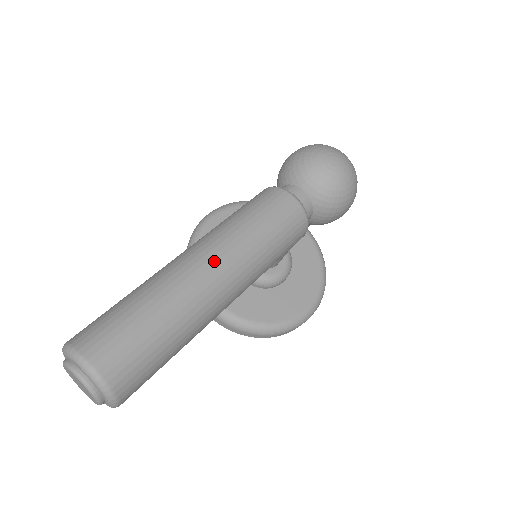
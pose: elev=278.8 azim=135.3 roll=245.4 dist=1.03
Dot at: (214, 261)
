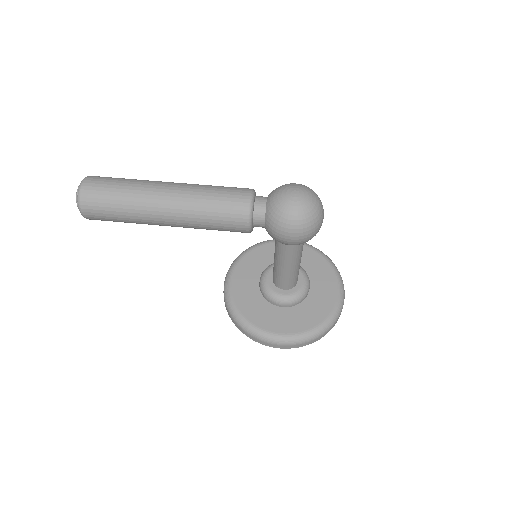
Dot at: (171, 189)
